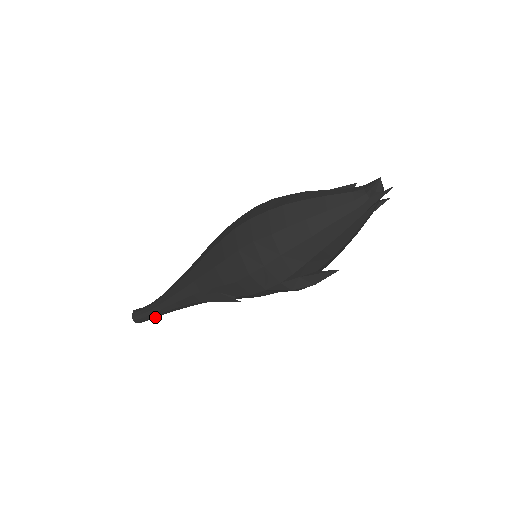
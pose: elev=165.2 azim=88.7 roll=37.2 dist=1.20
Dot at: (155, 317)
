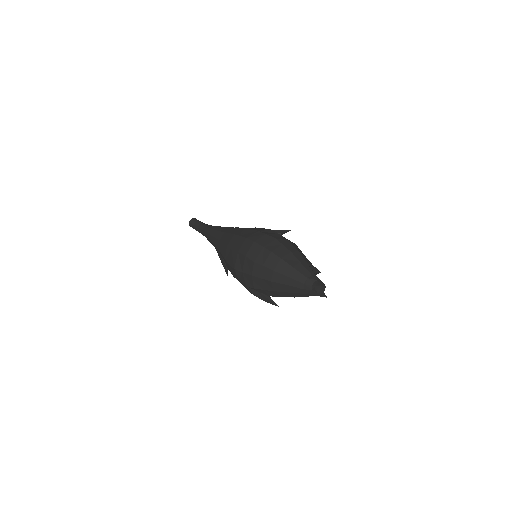
Dot at: occluded
